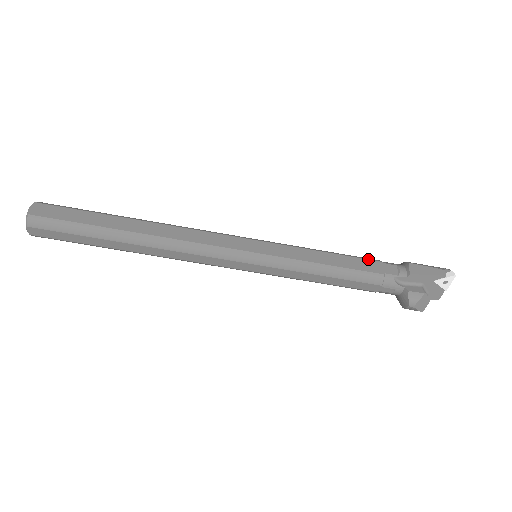
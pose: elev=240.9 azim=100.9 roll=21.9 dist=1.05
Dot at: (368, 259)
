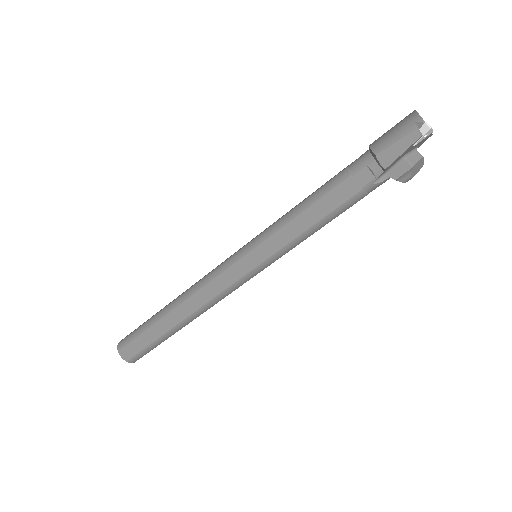
Dot at: (337, 186)
